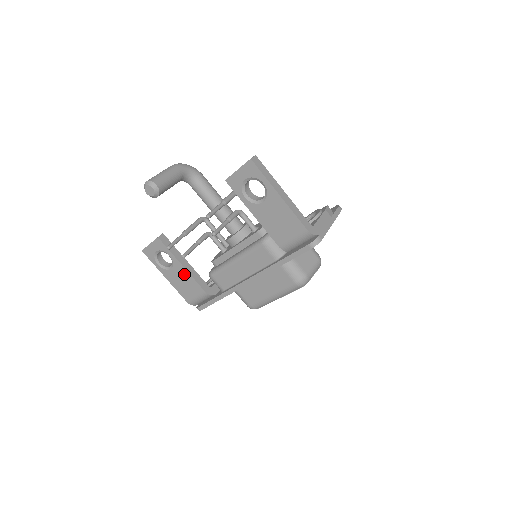
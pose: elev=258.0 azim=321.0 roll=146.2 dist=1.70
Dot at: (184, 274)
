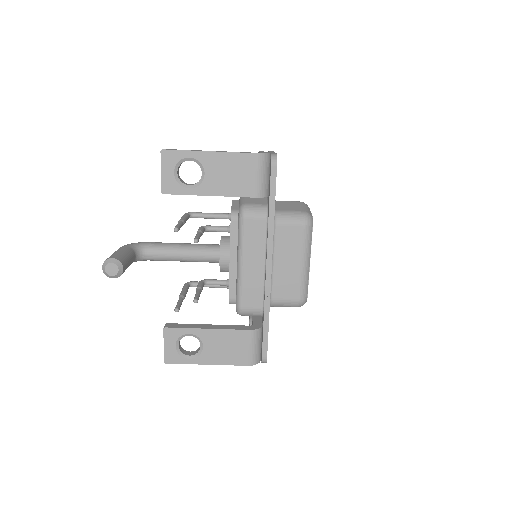
Dot at: (218, 336)
